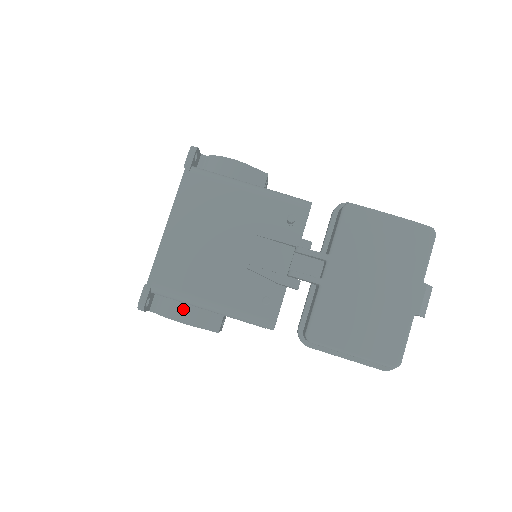
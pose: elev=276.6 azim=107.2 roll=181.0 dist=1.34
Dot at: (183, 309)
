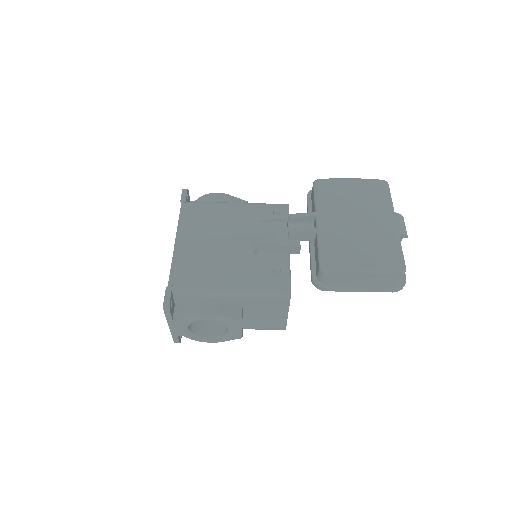
Dot at: (205, 302)
